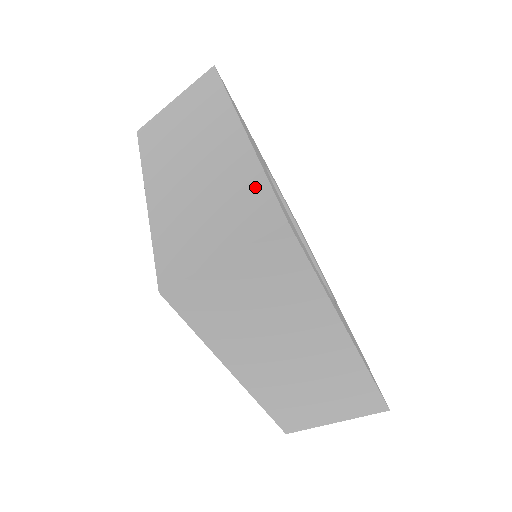
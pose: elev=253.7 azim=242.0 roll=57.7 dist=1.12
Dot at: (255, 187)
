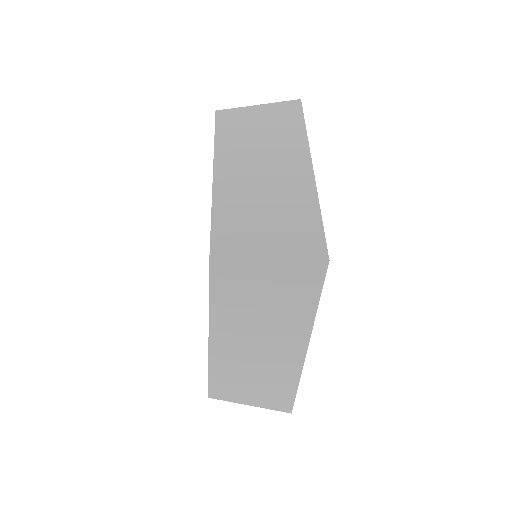
Dot at: (311, 220)
